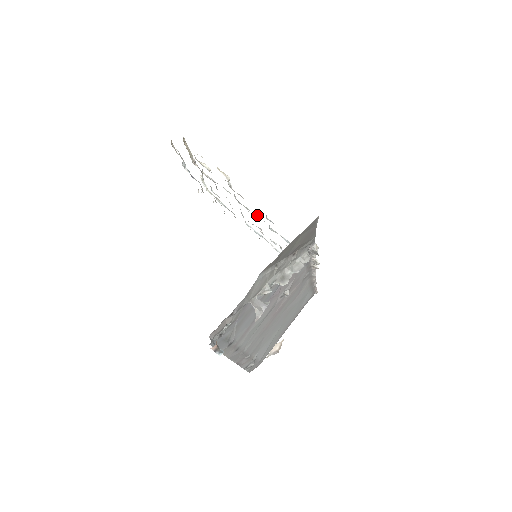
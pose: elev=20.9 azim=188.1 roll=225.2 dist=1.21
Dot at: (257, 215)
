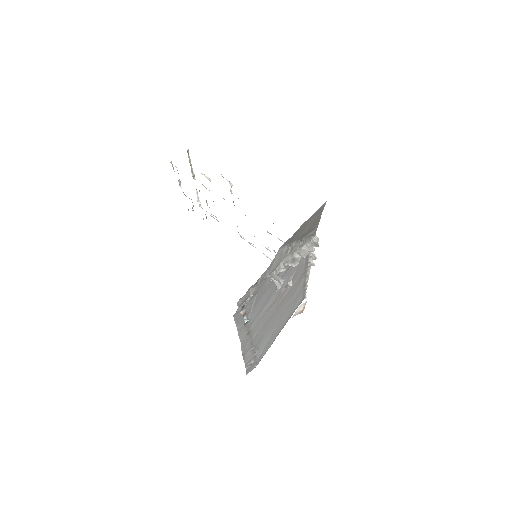
Dot at: occluded
